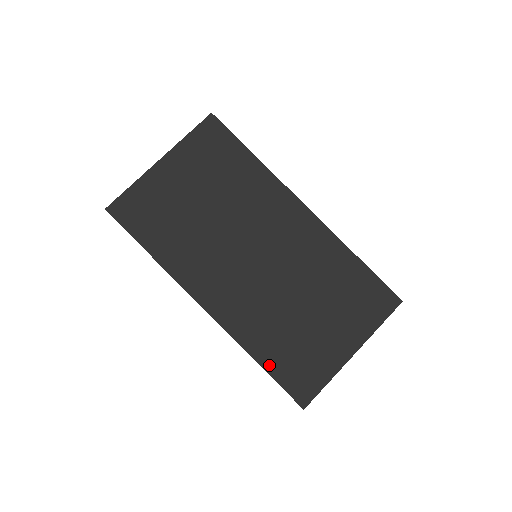
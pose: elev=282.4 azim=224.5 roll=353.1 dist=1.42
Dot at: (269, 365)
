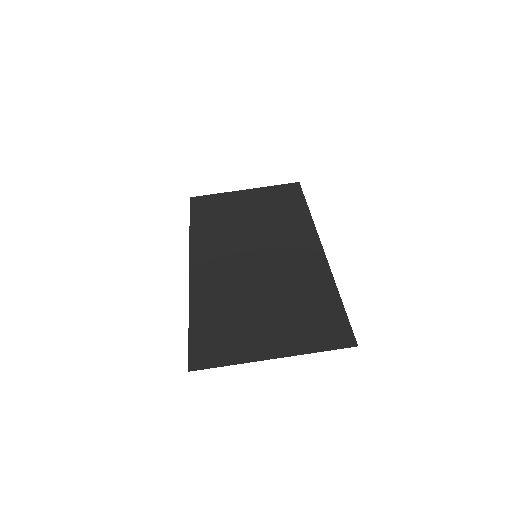
Dot at: (196, 323)
